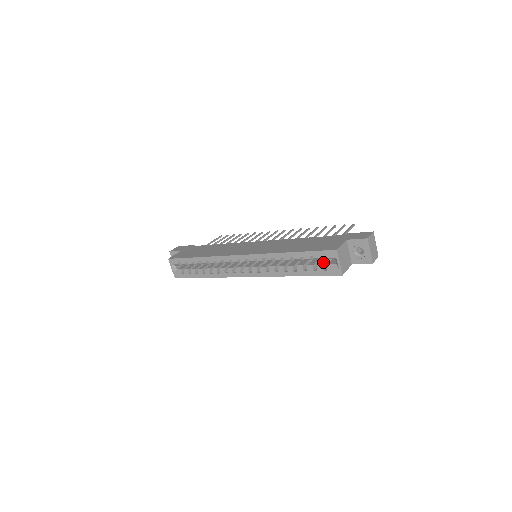
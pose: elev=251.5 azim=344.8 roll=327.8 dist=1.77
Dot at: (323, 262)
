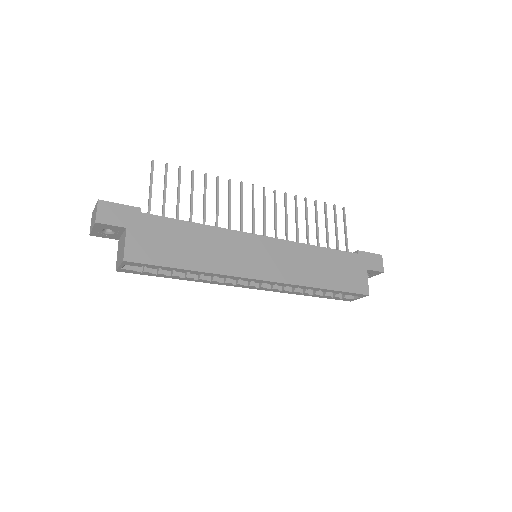
Dot at: occluded
